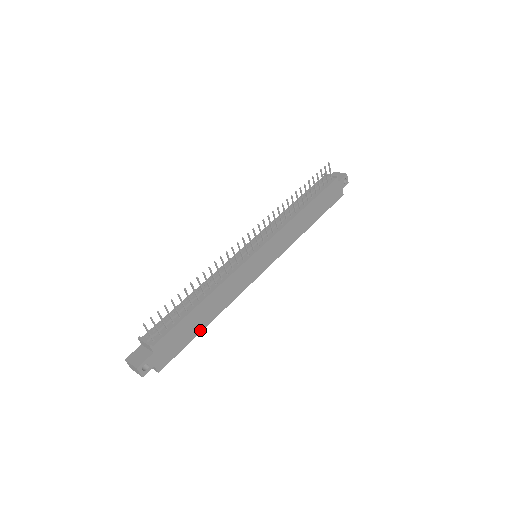
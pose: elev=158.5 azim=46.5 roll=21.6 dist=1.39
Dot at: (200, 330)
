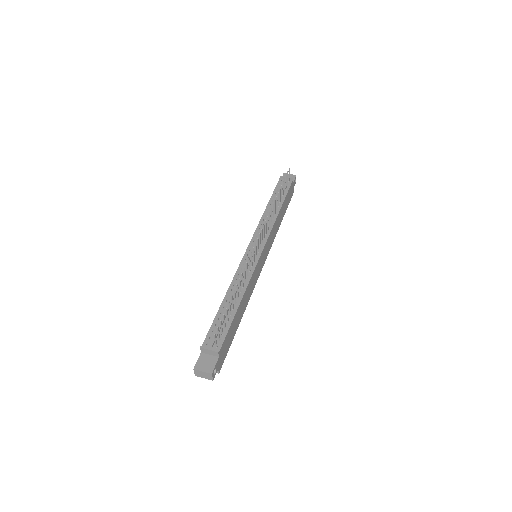
Dot at: (236, 329)
